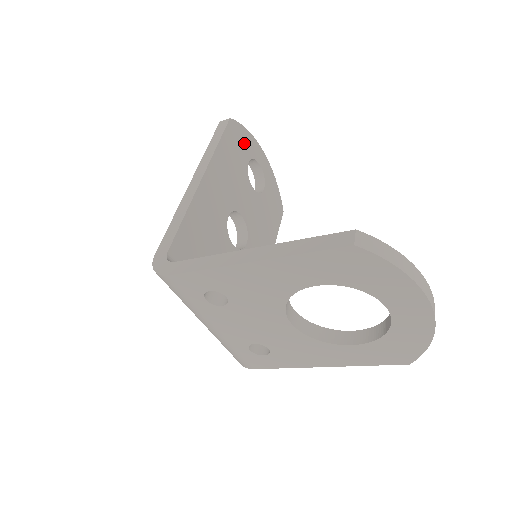
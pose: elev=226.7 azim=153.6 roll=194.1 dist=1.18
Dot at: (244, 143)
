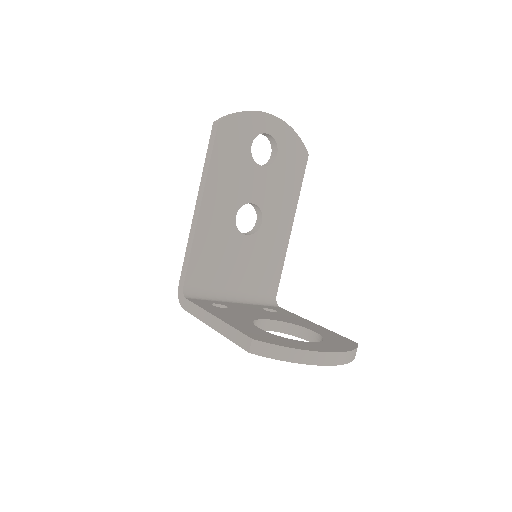
Dot at: (242, 130)
